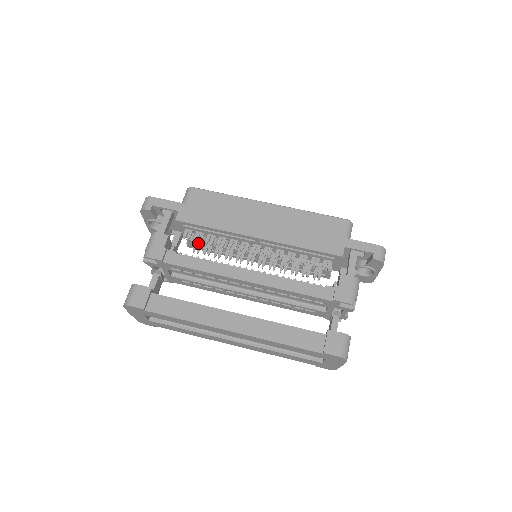
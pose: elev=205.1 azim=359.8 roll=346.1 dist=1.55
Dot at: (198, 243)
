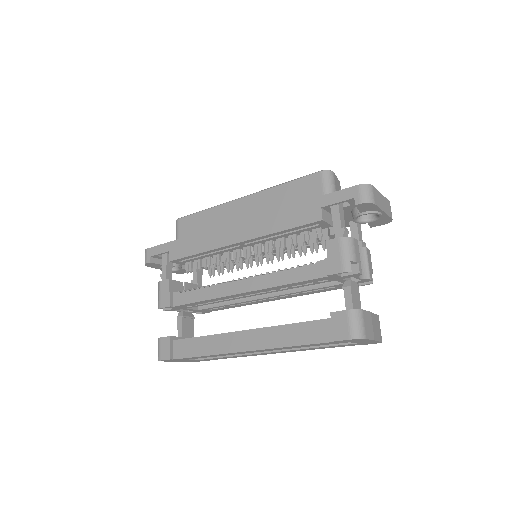
Dot at: (211, 266)
